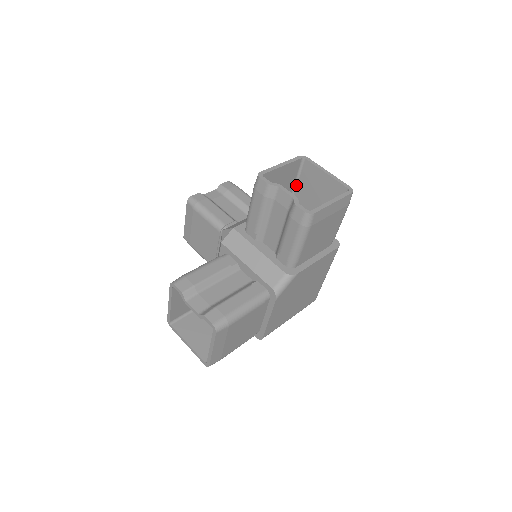
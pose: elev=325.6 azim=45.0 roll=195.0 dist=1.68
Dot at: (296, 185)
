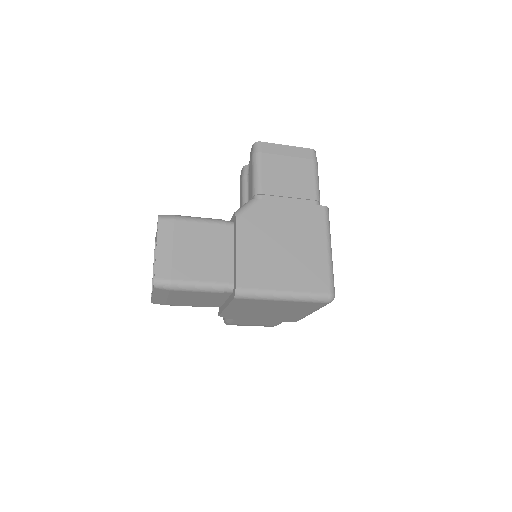
Dot at: occluded
